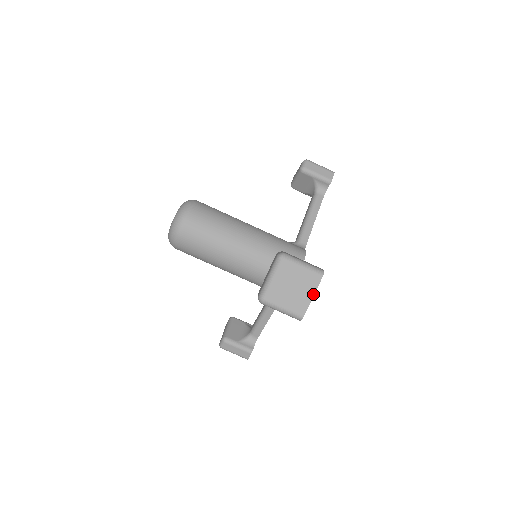
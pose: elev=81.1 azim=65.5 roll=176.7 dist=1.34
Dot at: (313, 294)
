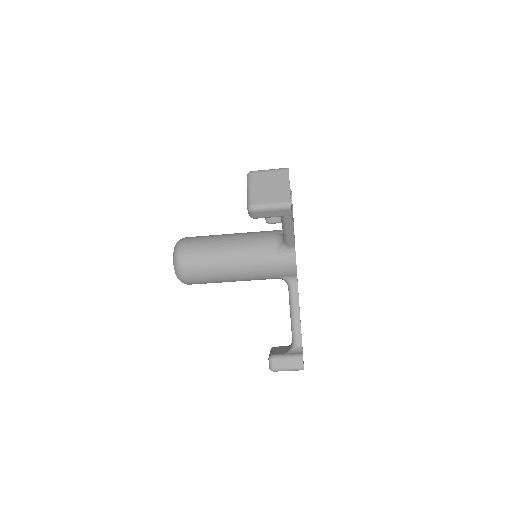
Dot at: occluded
